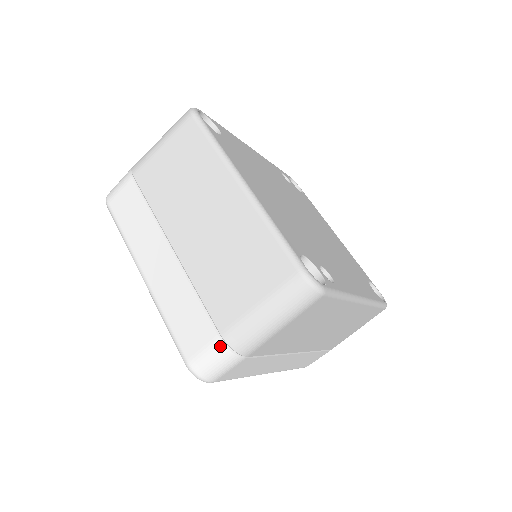
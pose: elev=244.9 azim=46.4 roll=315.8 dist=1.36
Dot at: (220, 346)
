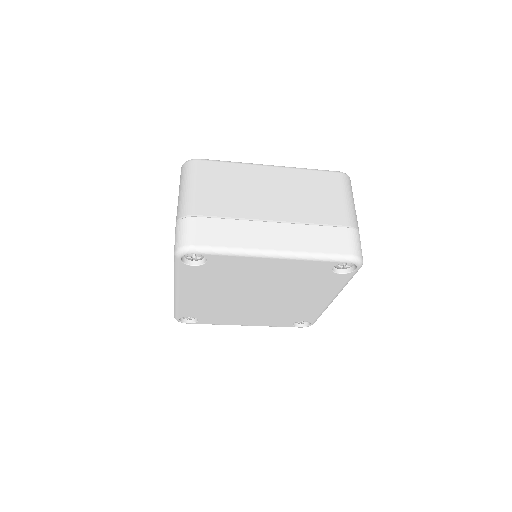
Dot at: (353, 231)
